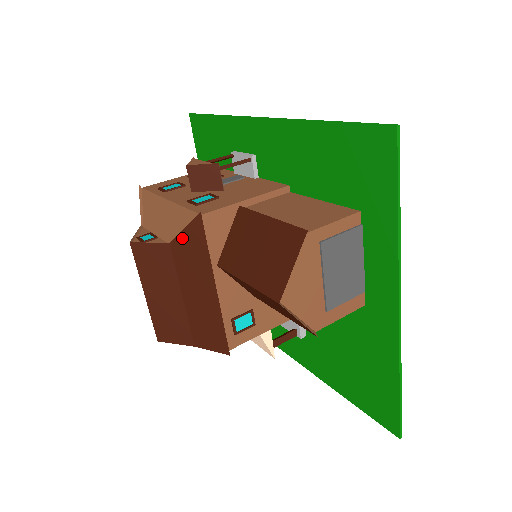
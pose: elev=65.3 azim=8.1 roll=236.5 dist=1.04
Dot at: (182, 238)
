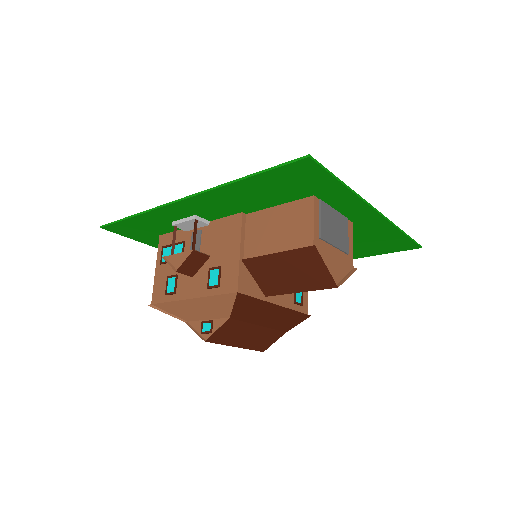
Dot at: (236, 310)
